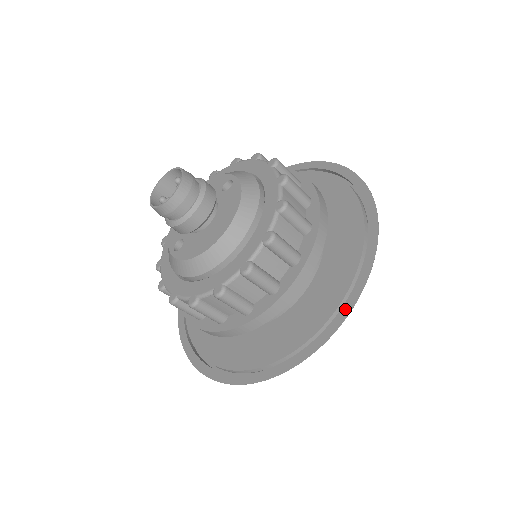
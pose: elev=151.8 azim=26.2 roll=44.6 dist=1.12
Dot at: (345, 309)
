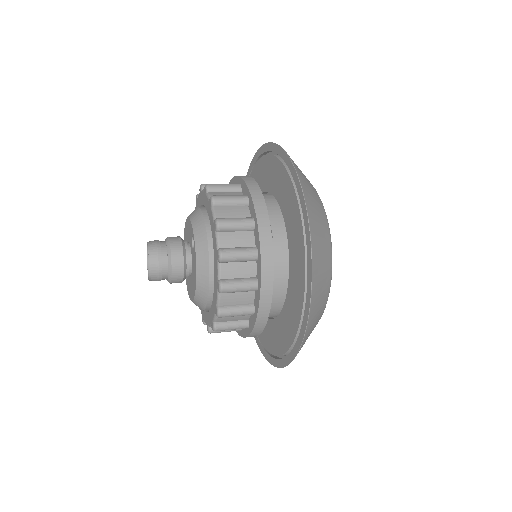
Dot at: (294, 350)
